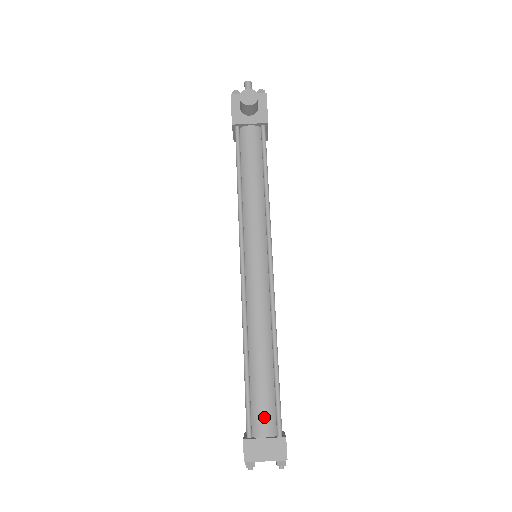
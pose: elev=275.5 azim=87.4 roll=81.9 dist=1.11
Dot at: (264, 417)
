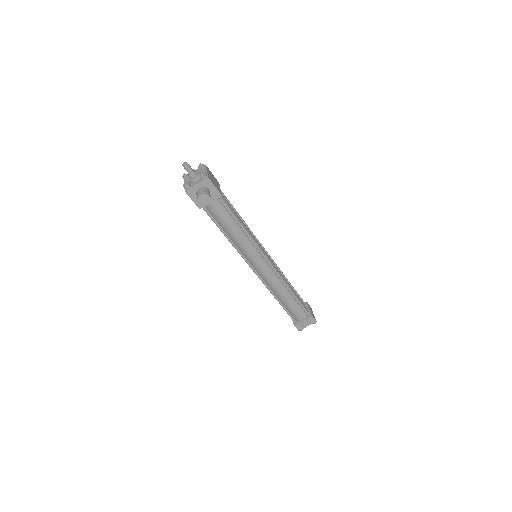
Dot at: (299, 314)
